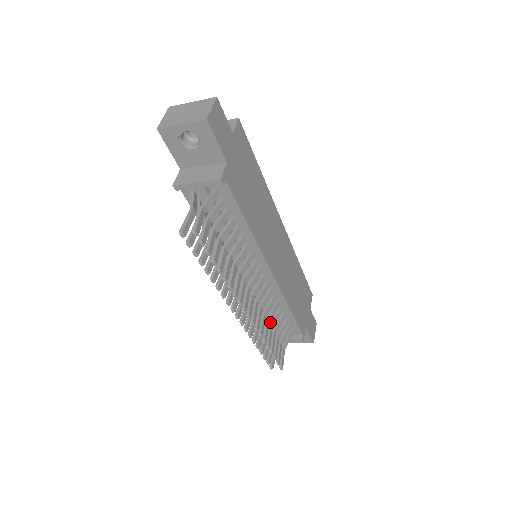
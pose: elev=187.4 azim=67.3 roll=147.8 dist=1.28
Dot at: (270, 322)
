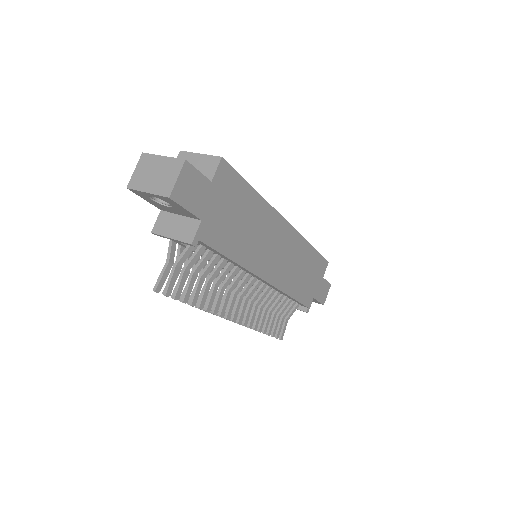
Dot at: (270, 308)
